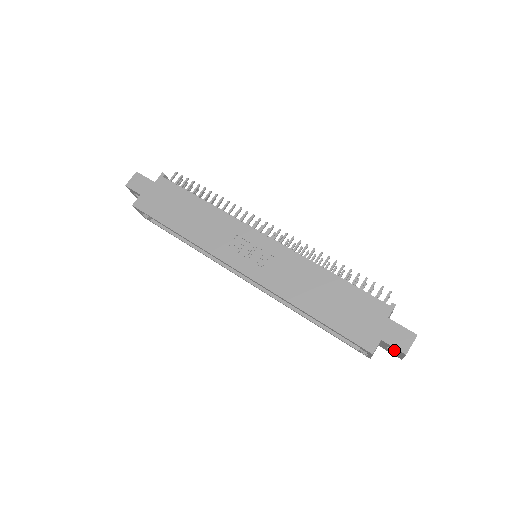
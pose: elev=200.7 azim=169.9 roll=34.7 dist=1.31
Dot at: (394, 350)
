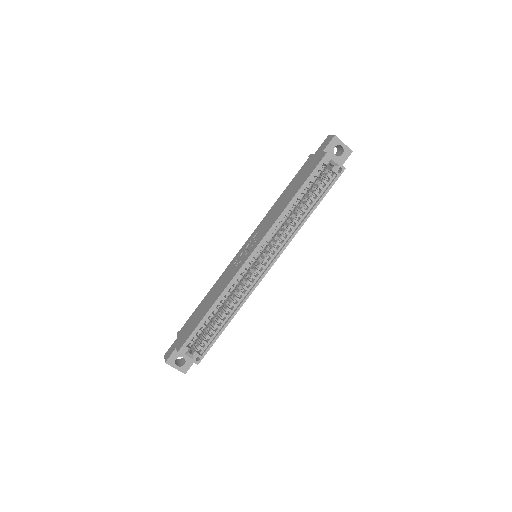
Dot at: (342, 153)
